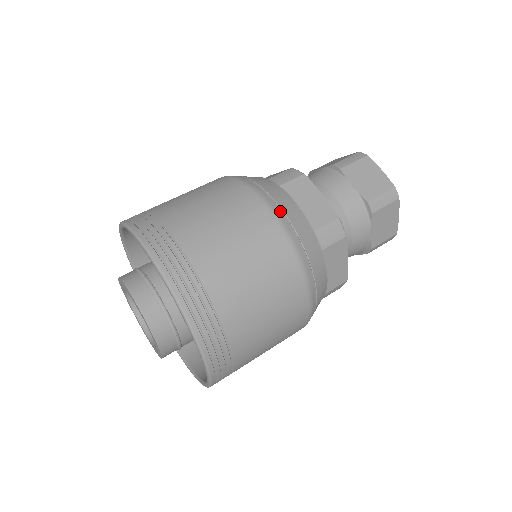
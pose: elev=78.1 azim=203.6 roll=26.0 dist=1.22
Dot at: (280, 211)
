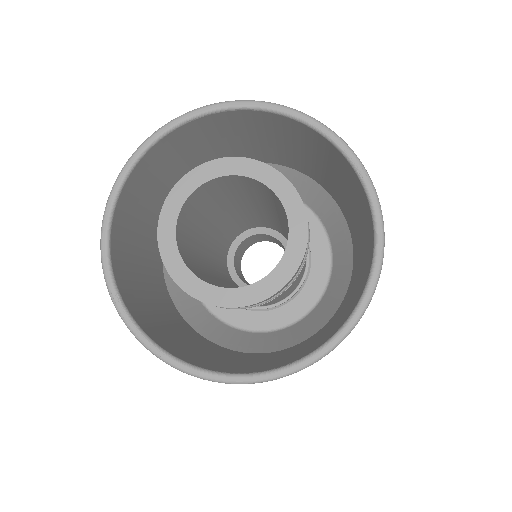
Dot at: occluded
